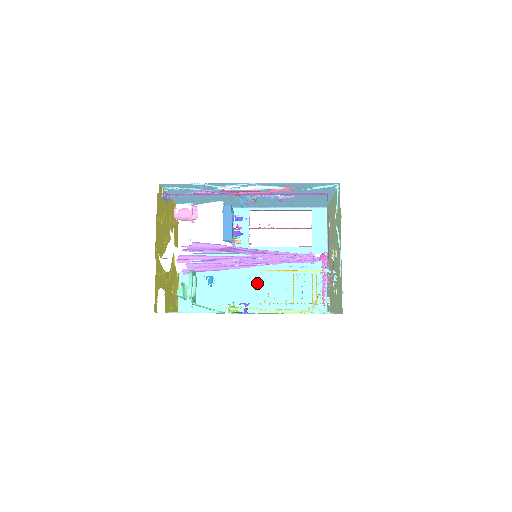
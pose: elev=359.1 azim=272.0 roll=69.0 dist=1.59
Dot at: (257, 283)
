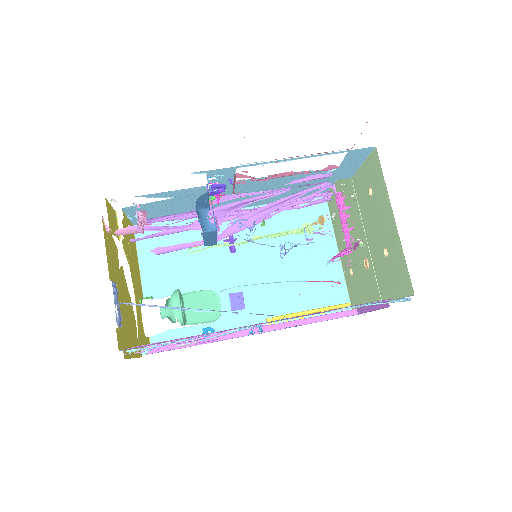
Dot at: occluded
